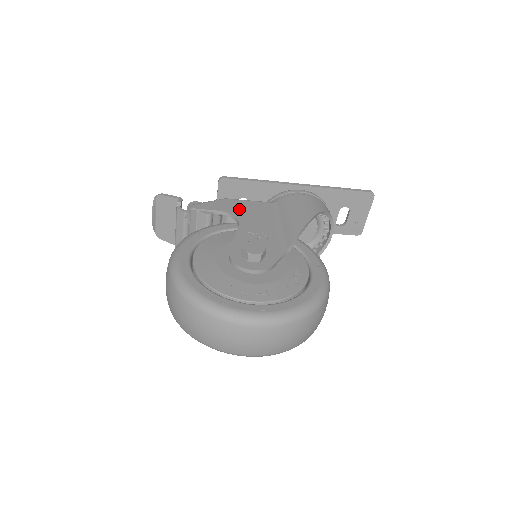
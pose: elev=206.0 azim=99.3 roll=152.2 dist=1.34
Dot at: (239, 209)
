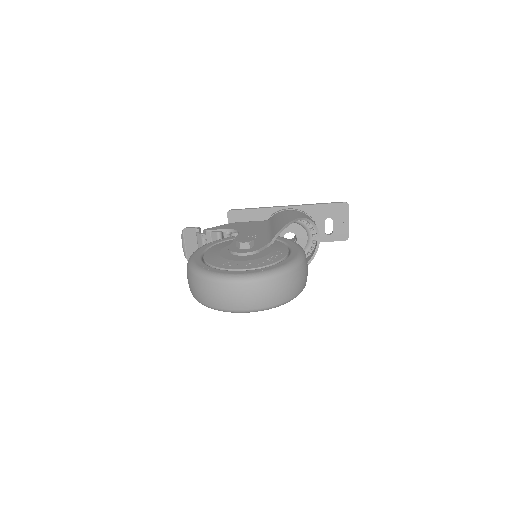
Dot at: (241, 226)
